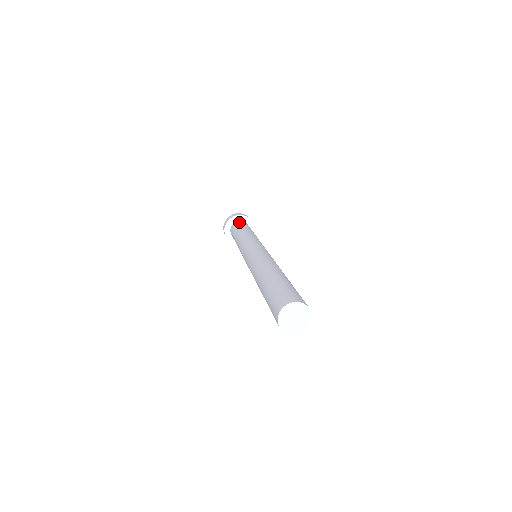
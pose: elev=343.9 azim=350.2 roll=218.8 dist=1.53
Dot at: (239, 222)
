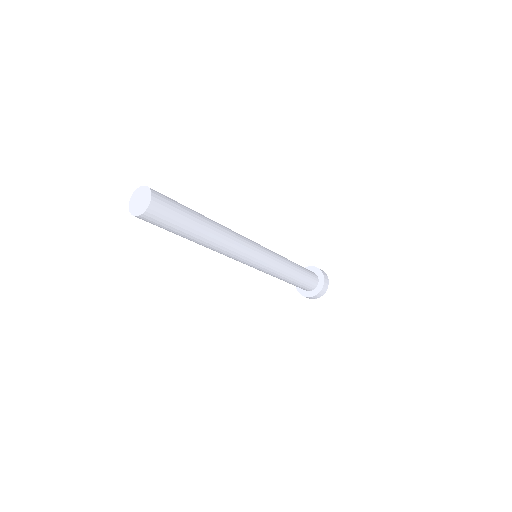
Dot at: occluded
